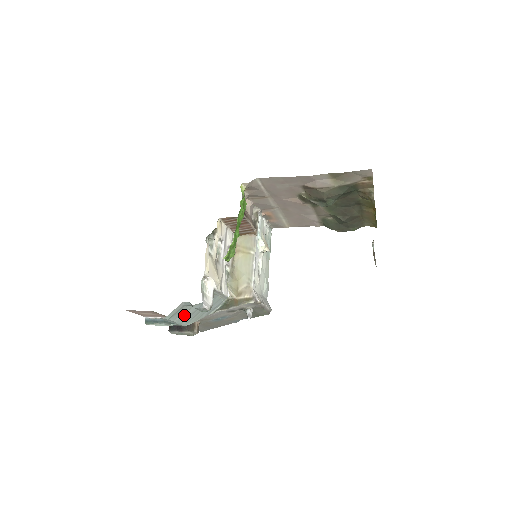
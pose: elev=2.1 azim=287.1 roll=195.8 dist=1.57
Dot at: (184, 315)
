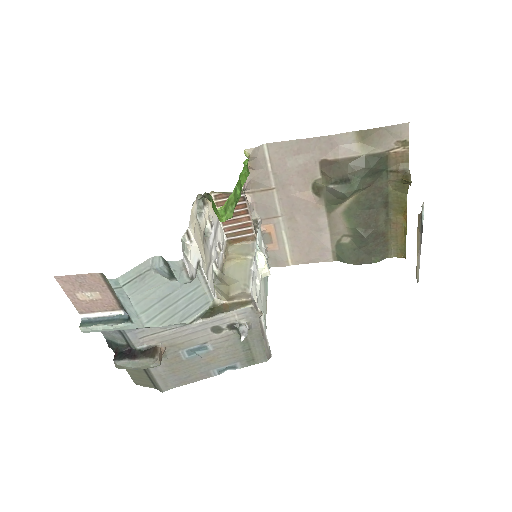
Dot at: (147, 295)
